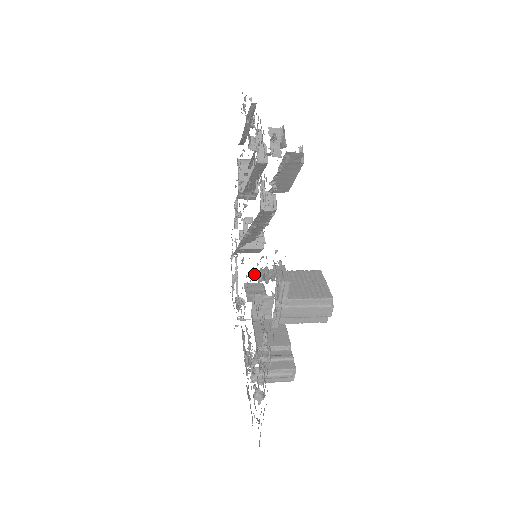
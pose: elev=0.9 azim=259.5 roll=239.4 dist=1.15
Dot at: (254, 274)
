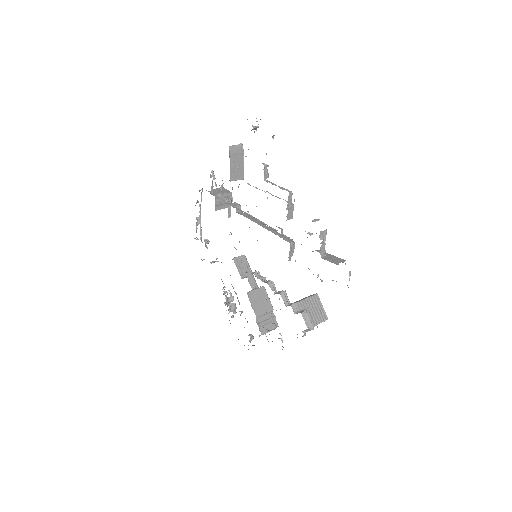
Dot at: (256, 272)
